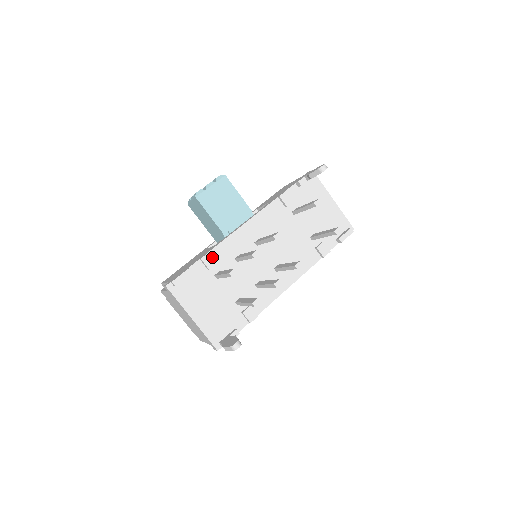
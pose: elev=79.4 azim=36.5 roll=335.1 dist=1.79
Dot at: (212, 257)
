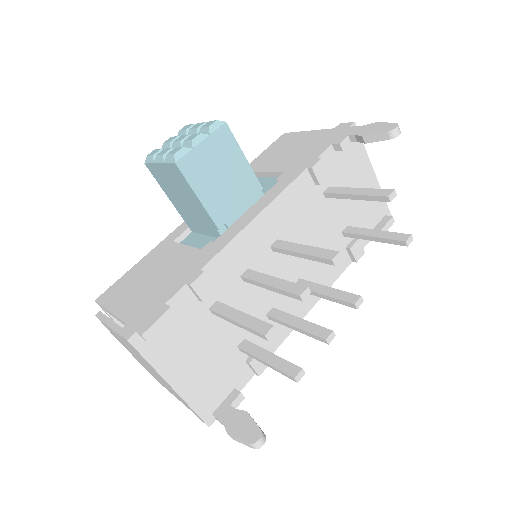
Dot at: (208, 280)
